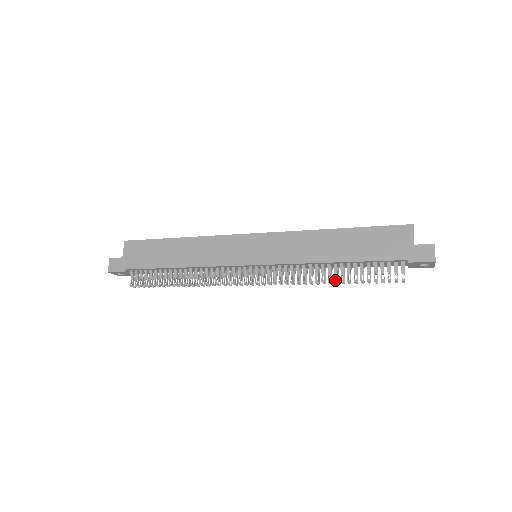
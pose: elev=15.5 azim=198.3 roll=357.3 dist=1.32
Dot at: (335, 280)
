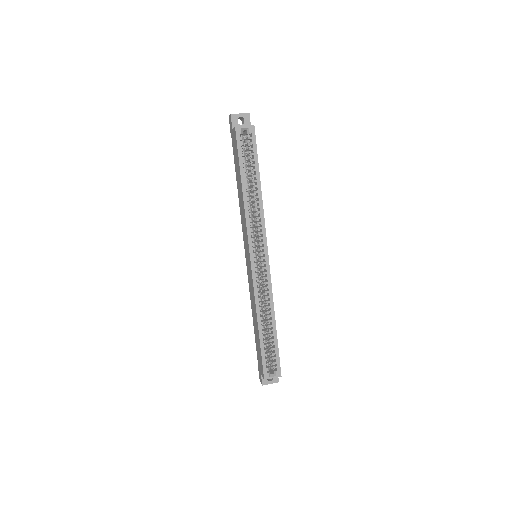
Dot at: occluded
